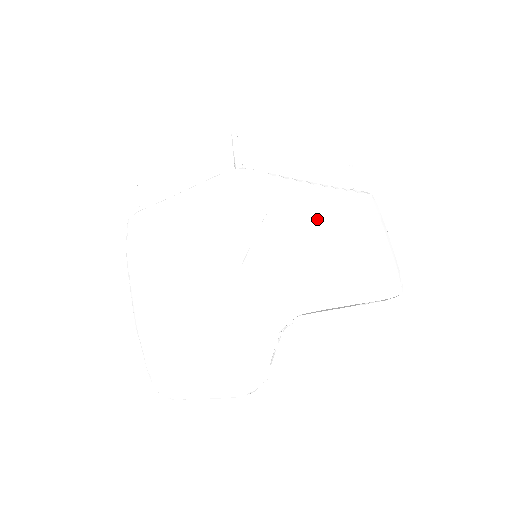
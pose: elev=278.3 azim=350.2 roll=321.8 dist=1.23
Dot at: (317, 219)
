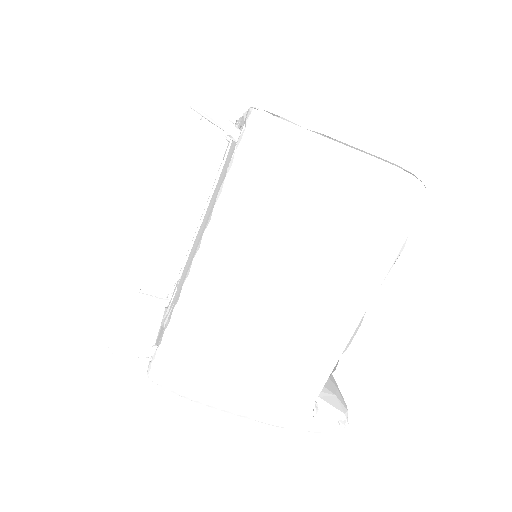
Dot at: (237, 320)
